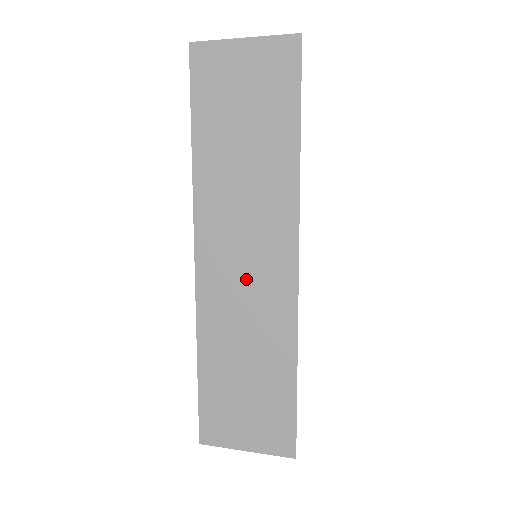
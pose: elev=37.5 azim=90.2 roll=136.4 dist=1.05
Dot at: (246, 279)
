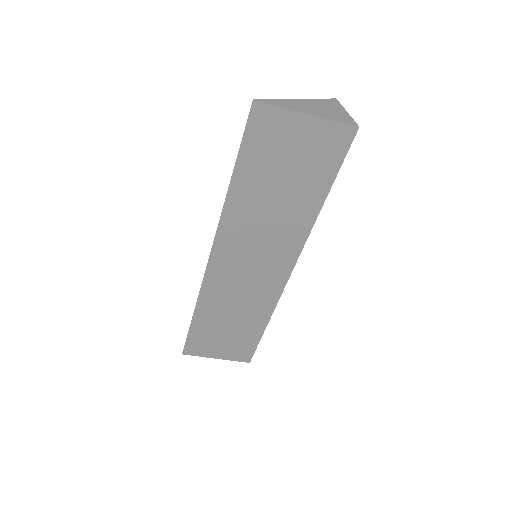
Dot at: (248, 276)
